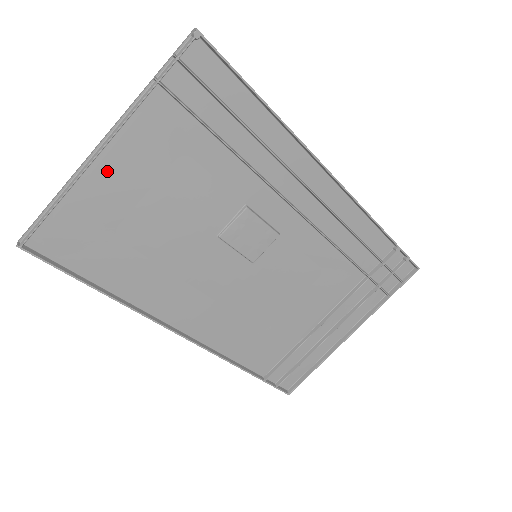
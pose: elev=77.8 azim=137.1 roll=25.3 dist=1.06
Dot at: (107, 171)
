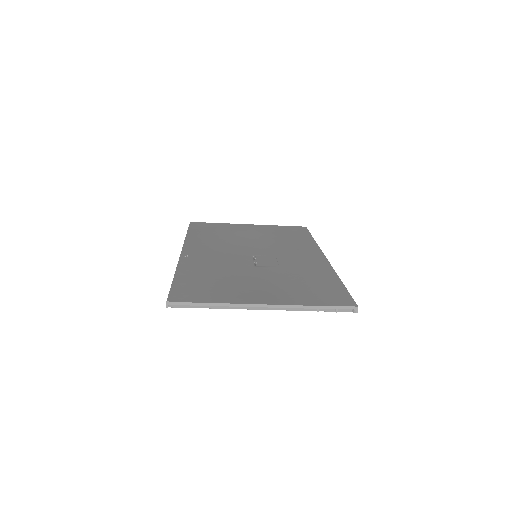
Dot at: occluded
